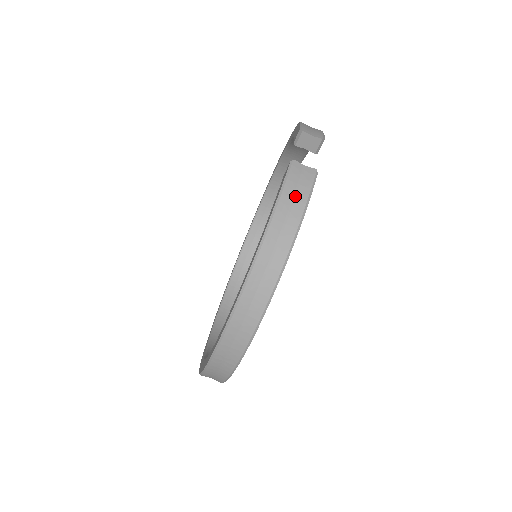
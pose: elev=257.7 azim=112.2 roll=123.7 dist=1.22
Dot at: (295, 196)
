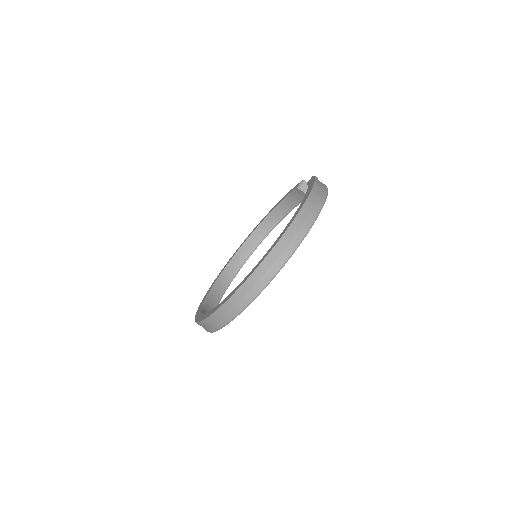
Dot at: (322, 183)
